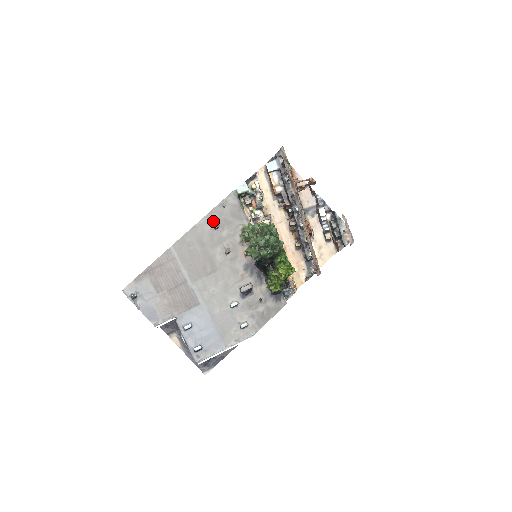
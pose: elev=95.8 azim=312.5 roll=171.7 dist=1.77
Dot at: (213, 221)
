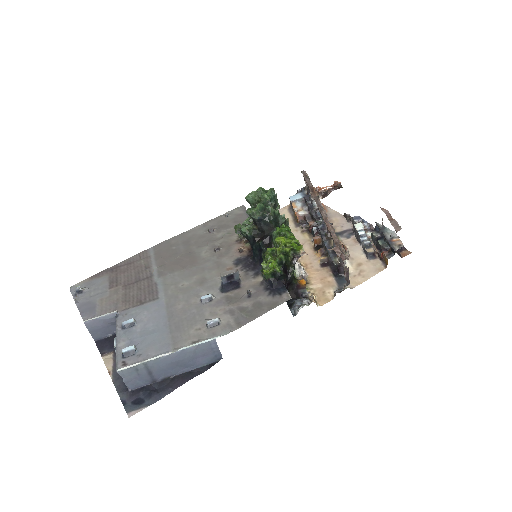
Dot at: (210, 227)
